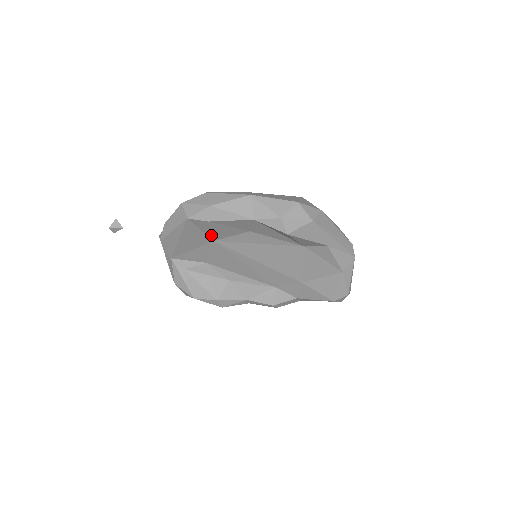
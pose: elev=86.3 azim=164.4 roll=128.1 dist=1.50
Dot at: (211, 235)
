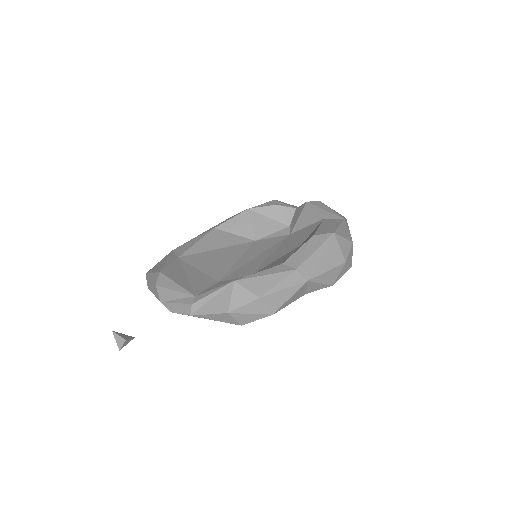
Dot at: occluded
